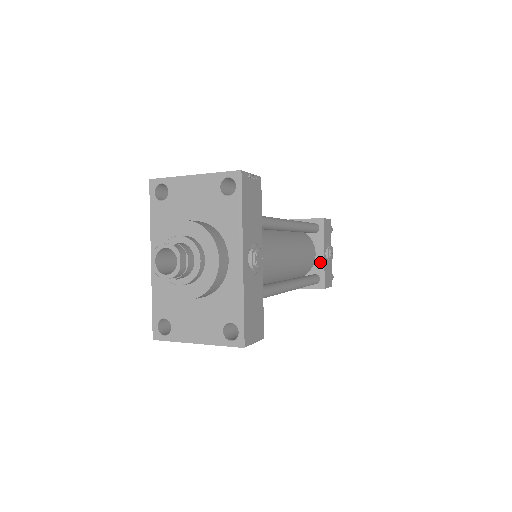
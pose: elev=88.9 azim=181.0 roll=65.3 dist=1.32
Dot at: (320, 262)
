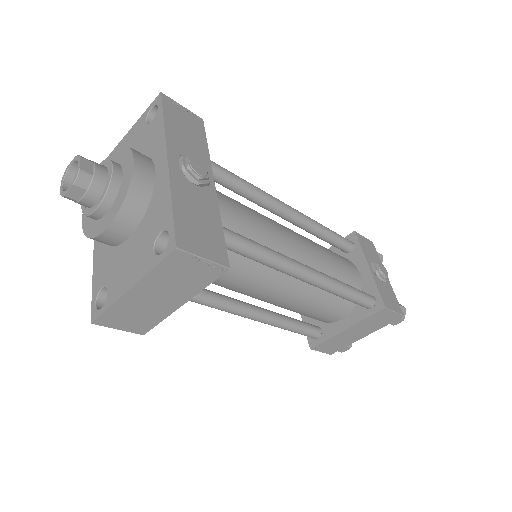
Dot at: (368, 279)
